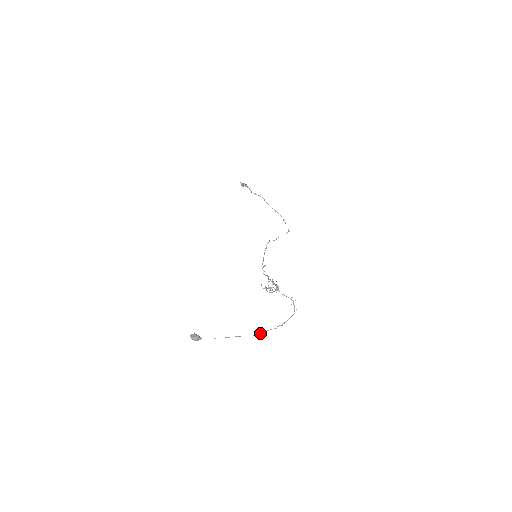
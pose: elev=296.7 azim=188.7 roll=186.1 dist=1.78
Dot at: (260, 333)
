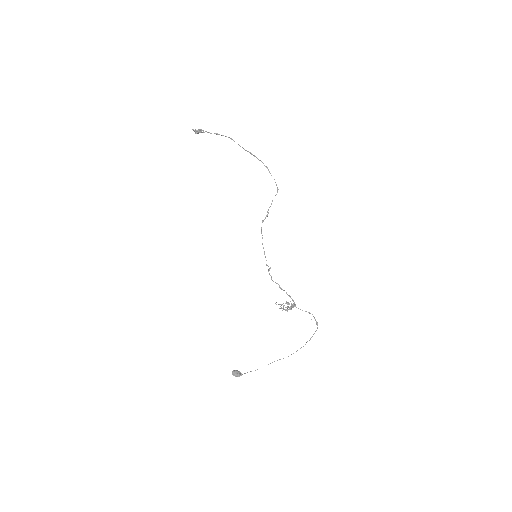
Dot at: occluded
